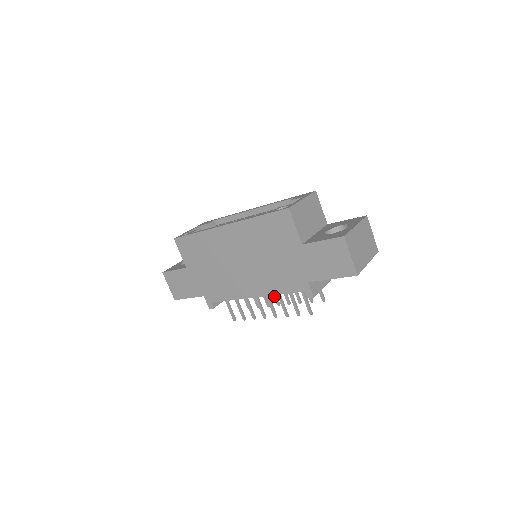
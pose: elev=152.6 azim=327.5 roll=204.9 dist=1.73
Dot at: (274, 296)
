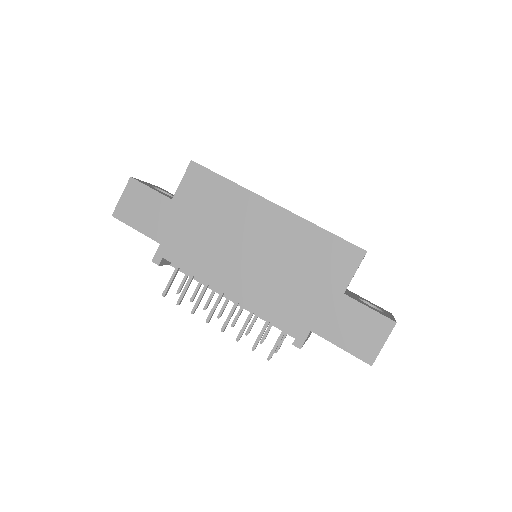
Dot at: (224, 305)
